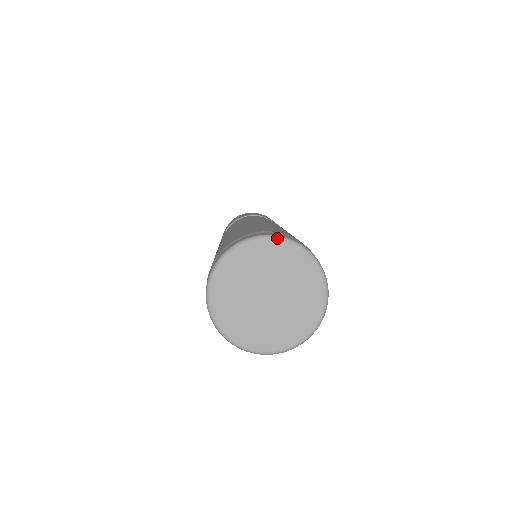
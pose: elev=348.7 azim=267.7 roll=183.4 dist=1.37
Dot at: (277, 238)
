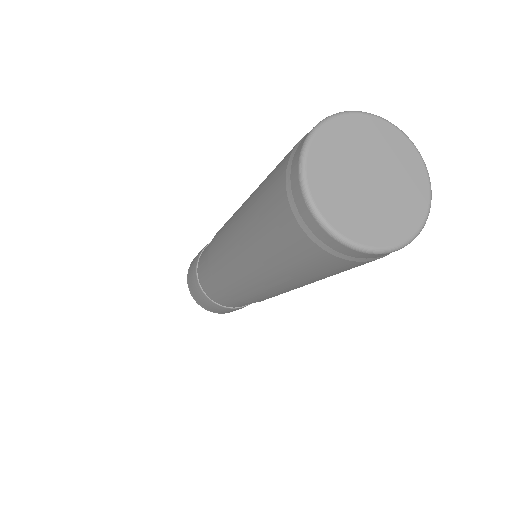
Dot at: (366, 113)
